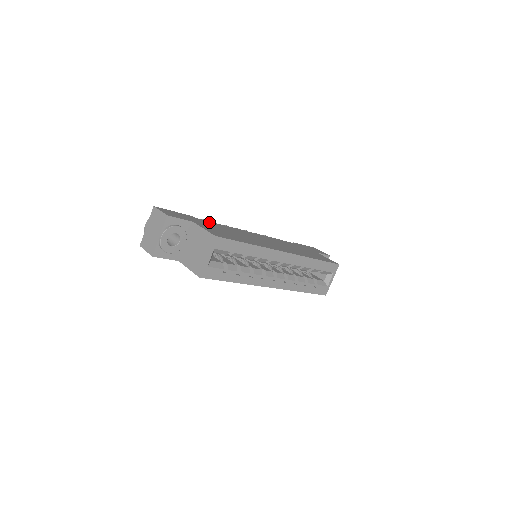
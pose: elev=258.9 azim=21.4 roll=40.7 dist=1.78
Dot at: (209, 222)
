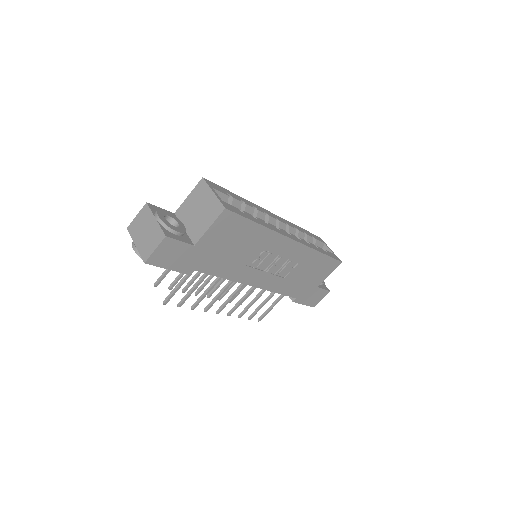
Dot at: occluded
